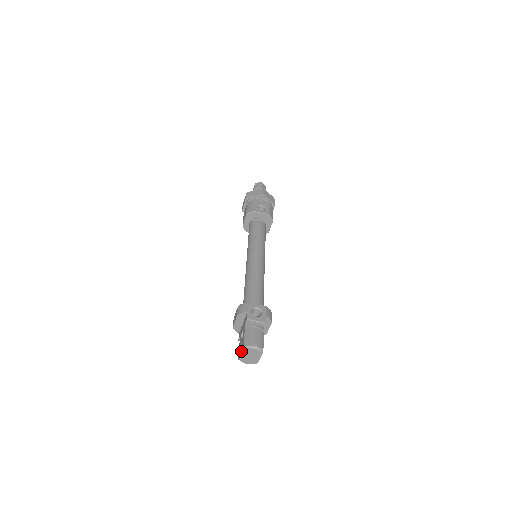
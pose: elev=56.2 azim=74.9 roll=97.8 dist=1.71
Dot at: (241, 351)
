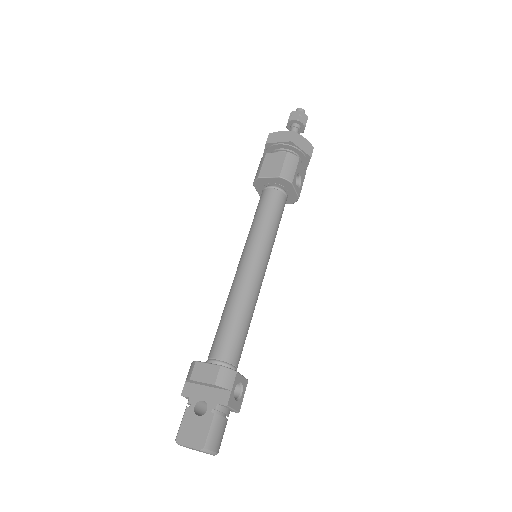
Dot at: (193, 445)
